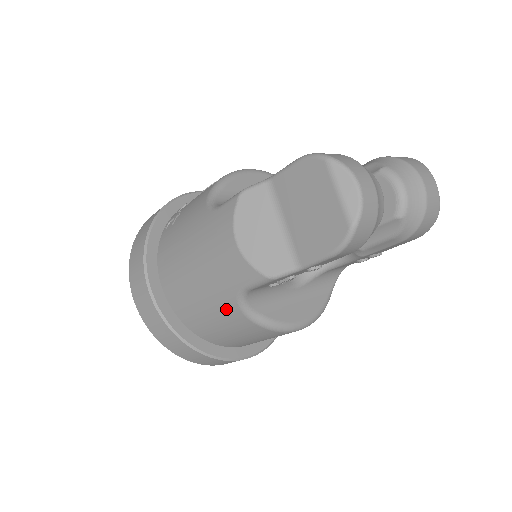
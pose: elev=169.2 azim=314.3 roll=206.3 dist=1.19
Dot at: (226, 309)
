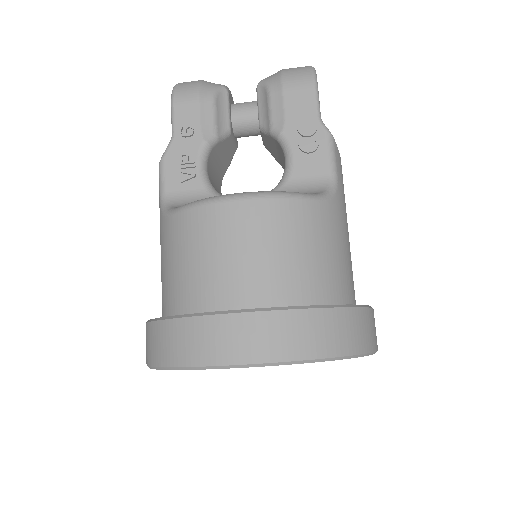
Dot at: (163, 234)
